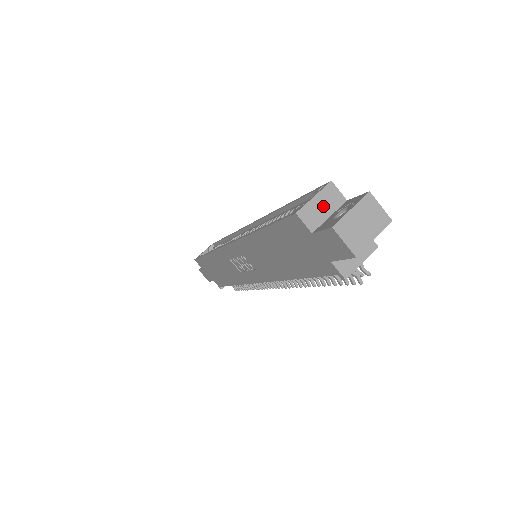
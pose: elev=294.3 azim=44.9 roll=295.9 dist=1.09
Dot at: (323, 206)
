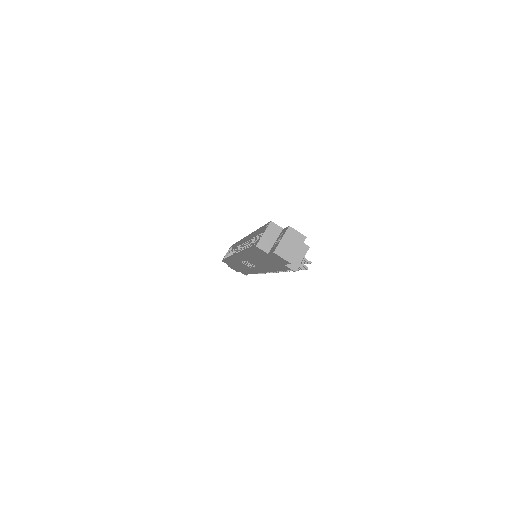
Dot at: (270, 237)
